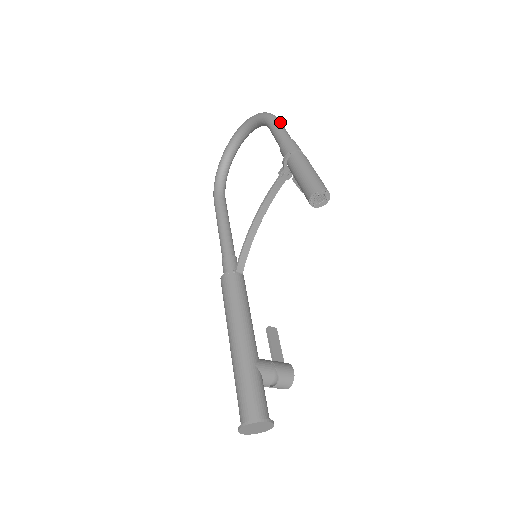
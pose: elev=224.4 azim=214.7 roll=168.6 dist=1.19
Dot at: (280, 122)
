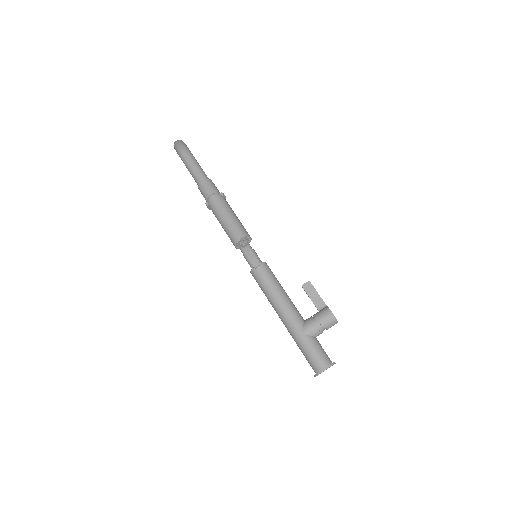
Dot at: (188, 159)
